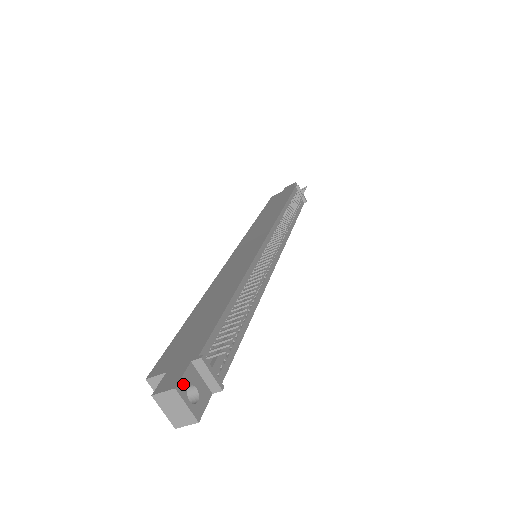
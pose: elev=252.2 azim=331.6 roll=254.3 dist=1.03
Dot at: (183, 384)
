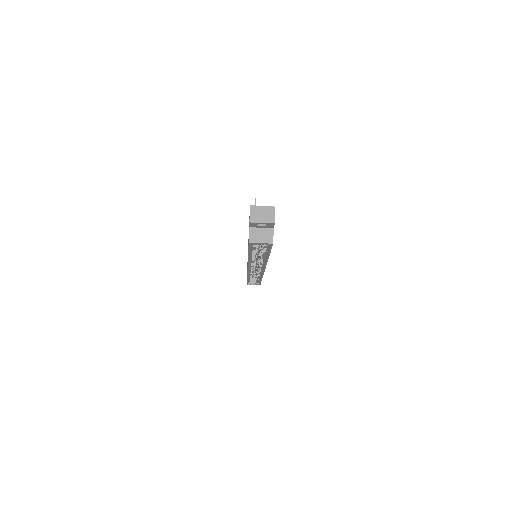
Dot at: (253, 208)
